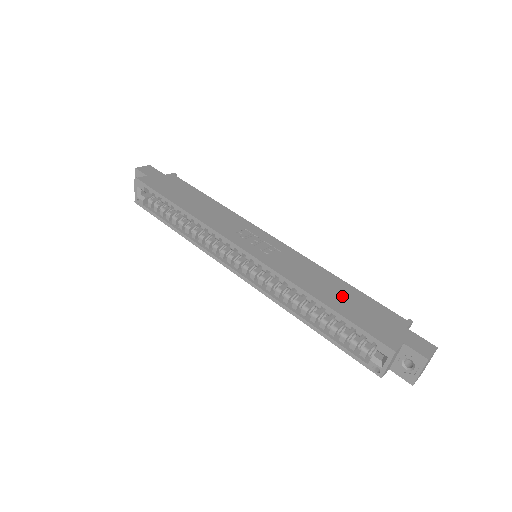
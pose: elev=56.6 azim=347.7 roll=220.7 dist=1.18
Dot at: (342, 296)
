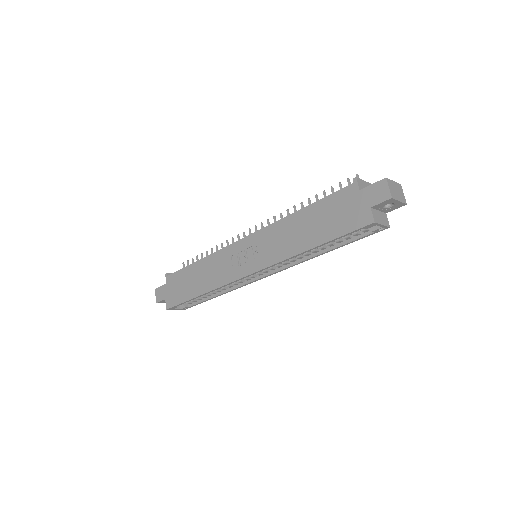
Dot at: (313, 225)
